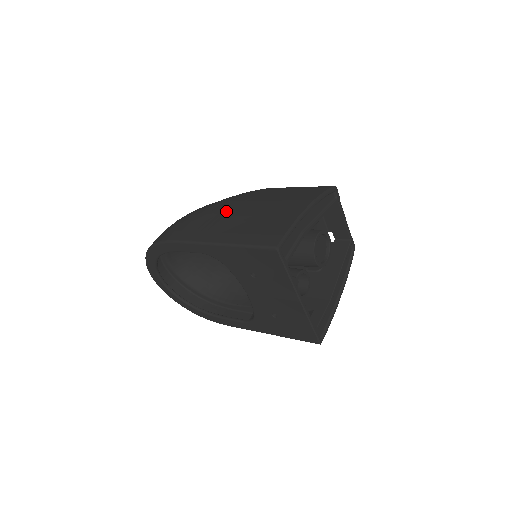
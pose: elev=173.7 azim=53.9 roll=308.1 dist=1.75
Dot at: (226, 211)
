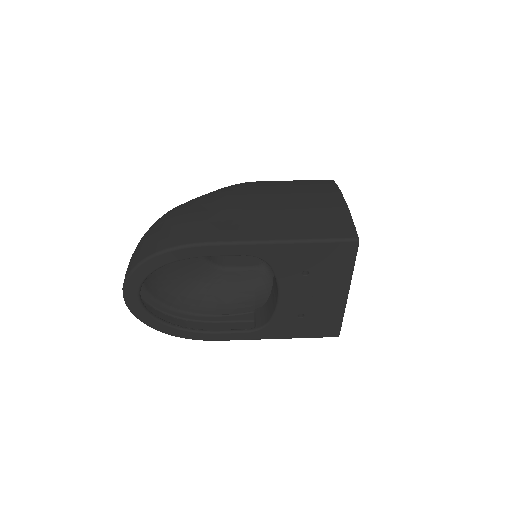
Dot at: (247, 206)
